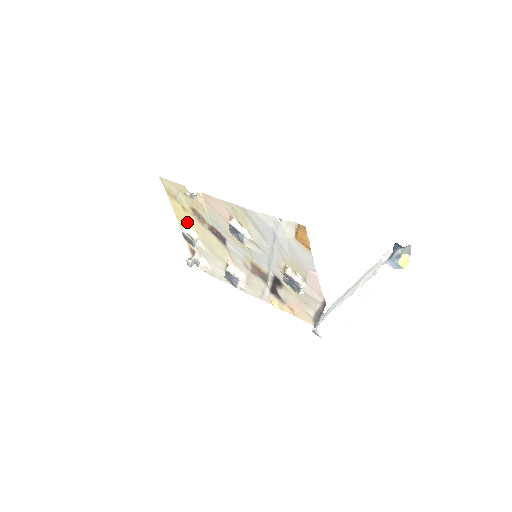
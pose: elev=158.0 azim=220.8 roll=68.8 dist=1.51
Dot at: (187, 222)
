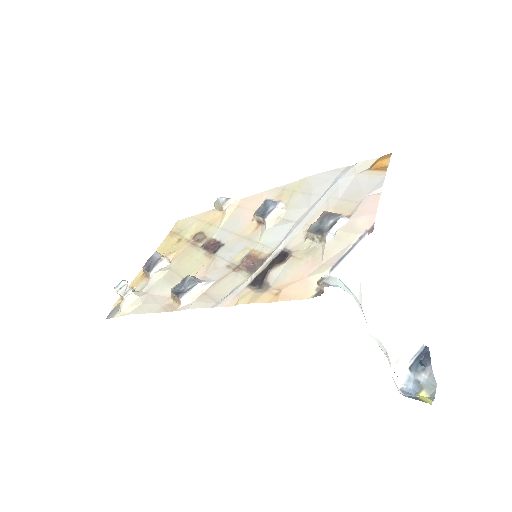
Dot at: (168, 253)
